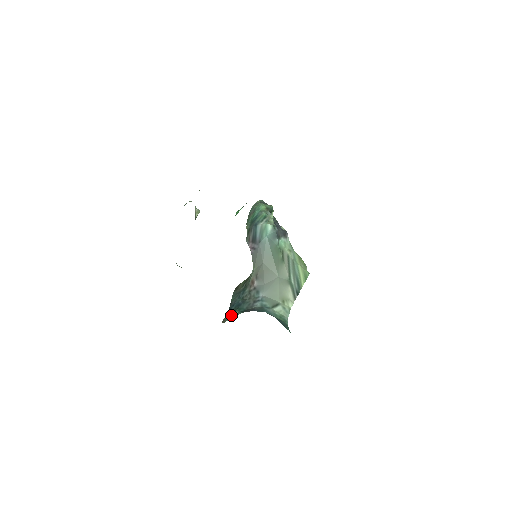
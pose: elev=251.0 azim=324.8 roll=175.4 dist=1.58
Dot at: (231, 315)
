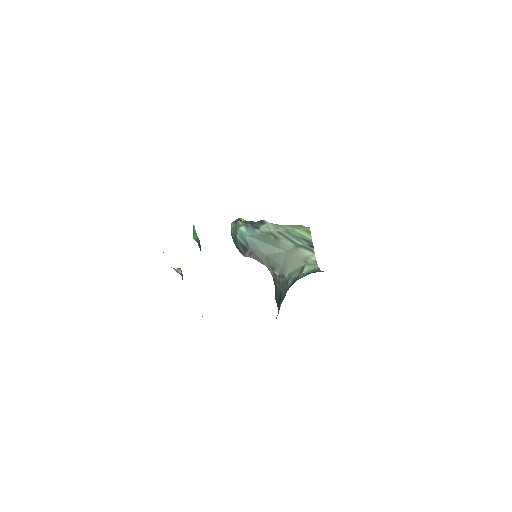
Dot at: occluded
